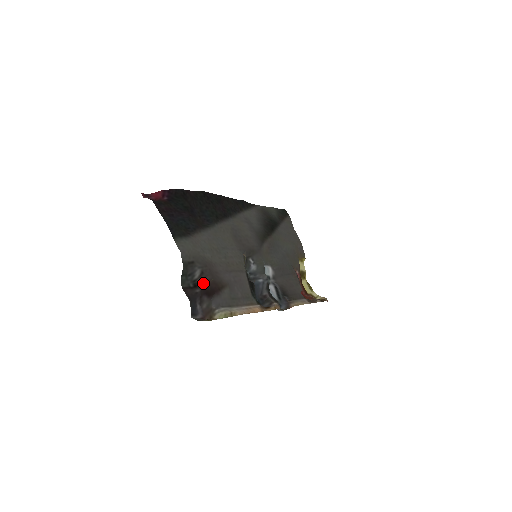
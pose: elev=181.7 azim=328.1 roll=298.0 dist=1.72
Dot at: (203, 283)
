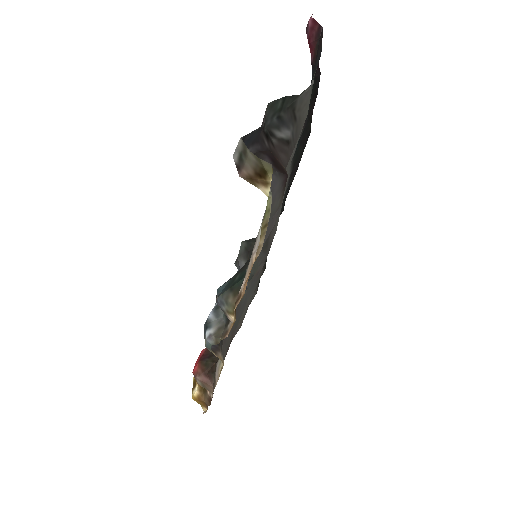
Dot at: (275, 151)
